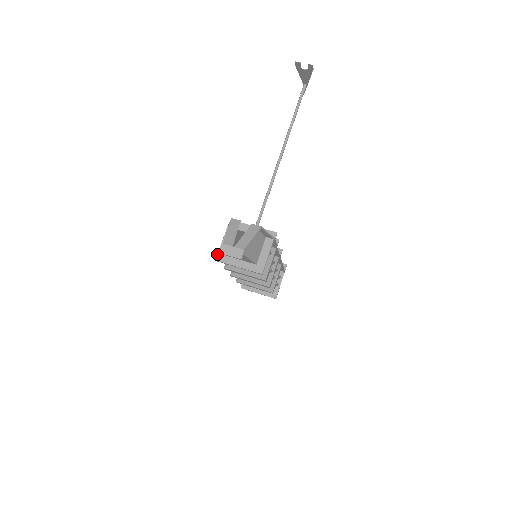
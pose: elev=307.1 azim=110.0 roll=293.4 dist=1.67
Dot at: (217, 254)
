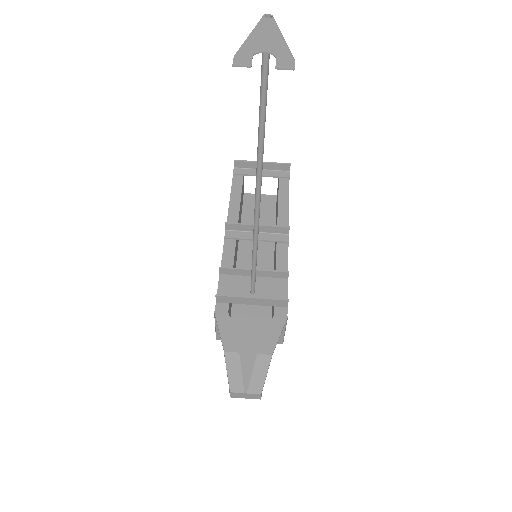
Dot at: occluded
